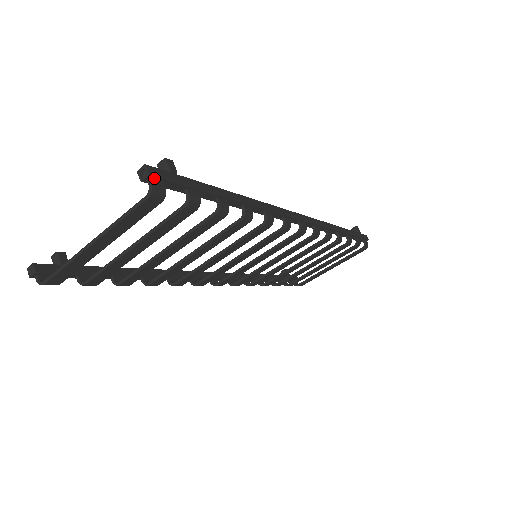
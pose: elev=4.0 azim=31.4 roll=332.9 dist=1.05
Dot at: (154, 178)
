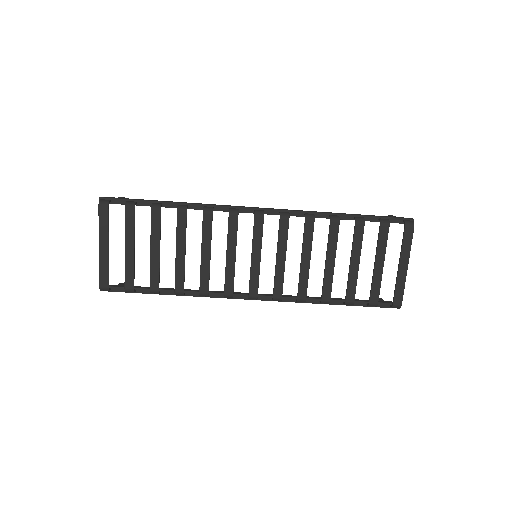
Dot at: (104, 199)
